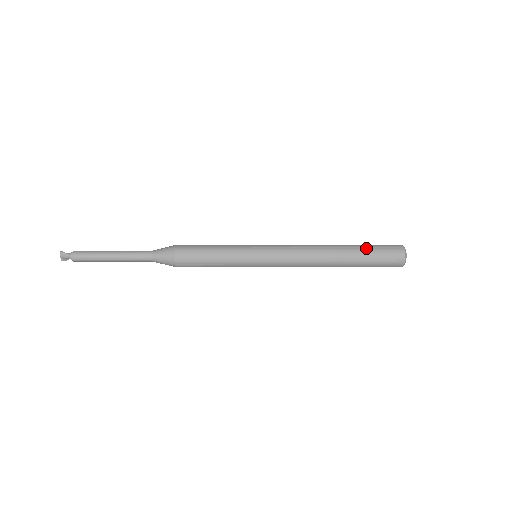
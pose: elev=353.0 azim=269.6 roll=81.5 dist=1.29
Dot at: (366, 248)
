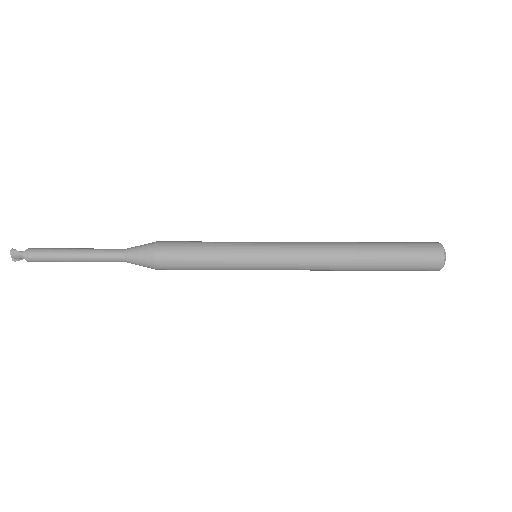
Dot at: (394, 246)
